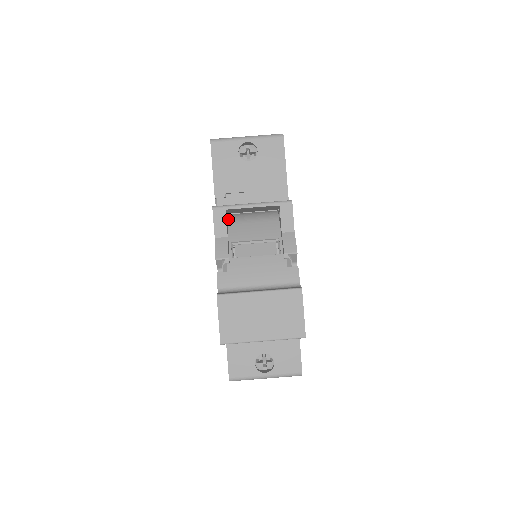
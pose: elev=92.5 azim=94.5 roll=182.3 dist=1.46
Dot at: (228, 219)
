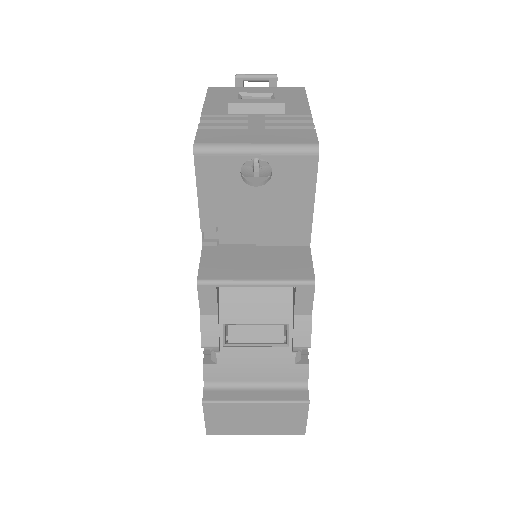
Dot at: occluded
